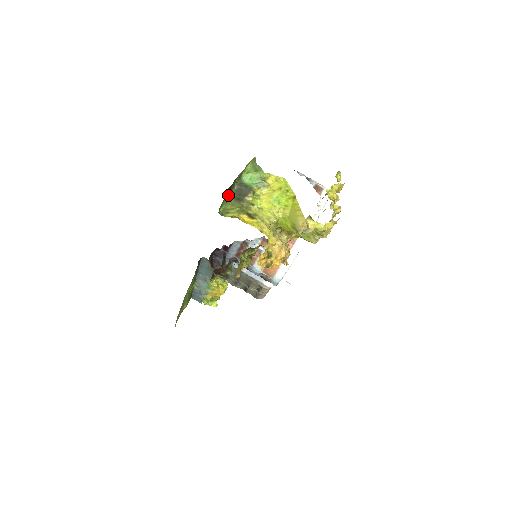
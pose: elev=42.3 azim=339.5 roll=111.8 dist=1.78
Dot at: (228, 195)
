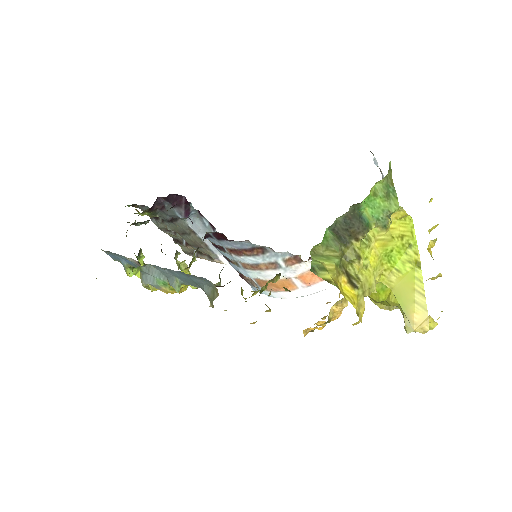
Dot at: occluded
